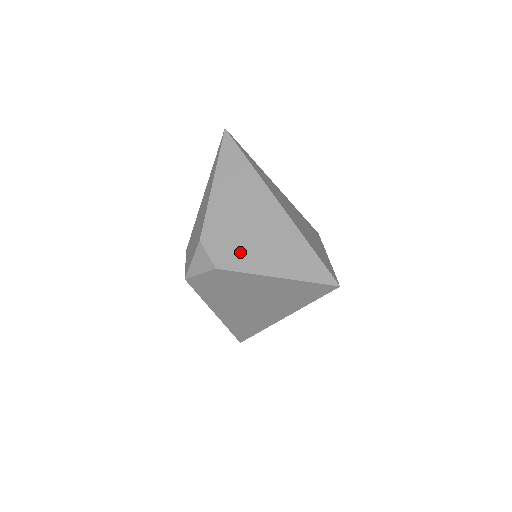
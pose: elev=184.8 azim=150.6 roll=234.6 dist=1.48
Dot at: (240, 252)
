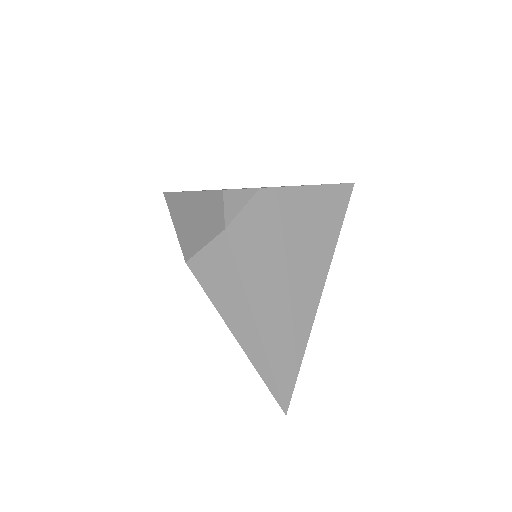
Dot at: occluded
